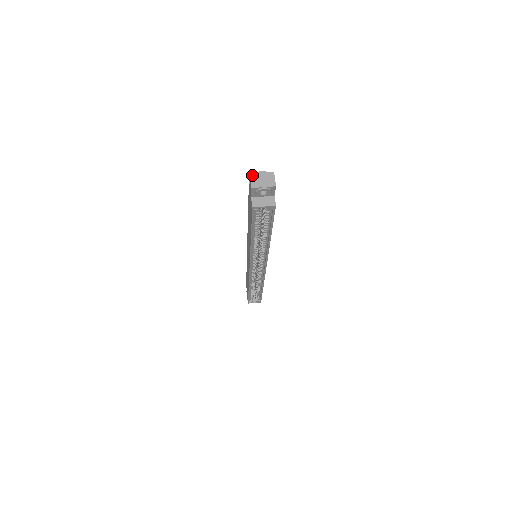
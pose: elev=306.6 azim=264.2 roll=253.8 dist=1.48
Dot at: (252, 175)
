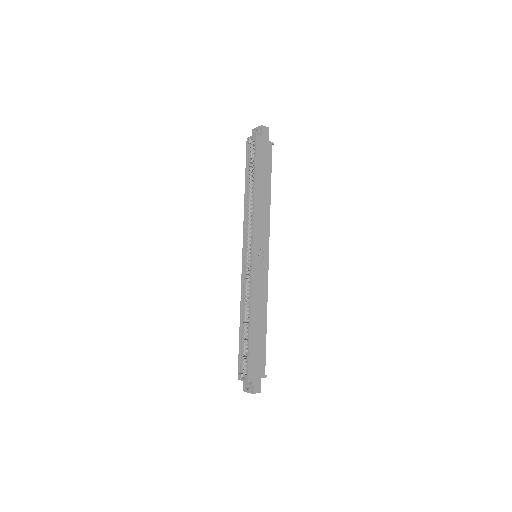
Dot at: occluded
